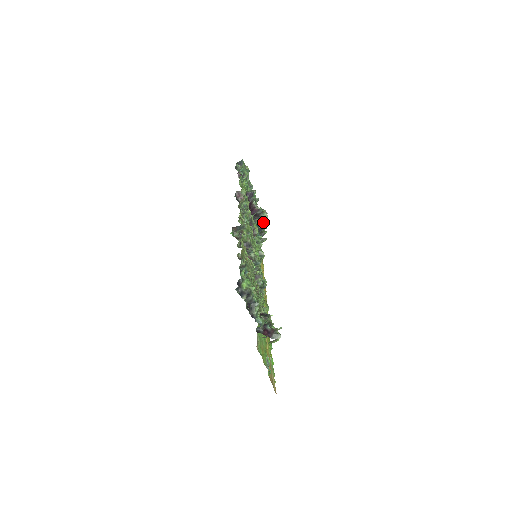
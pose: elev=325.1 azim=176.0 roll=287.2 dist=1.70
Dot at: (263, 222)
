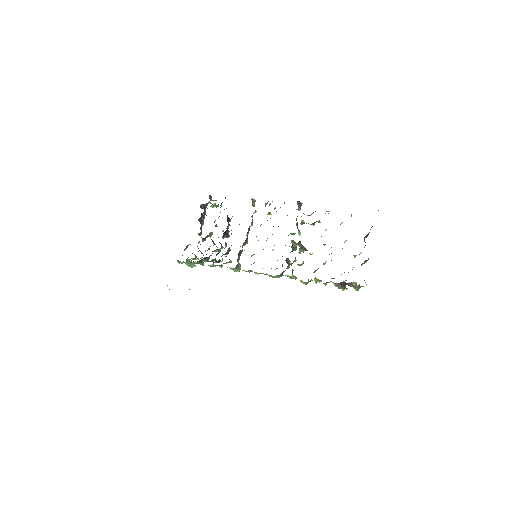
Dot at: occluded
